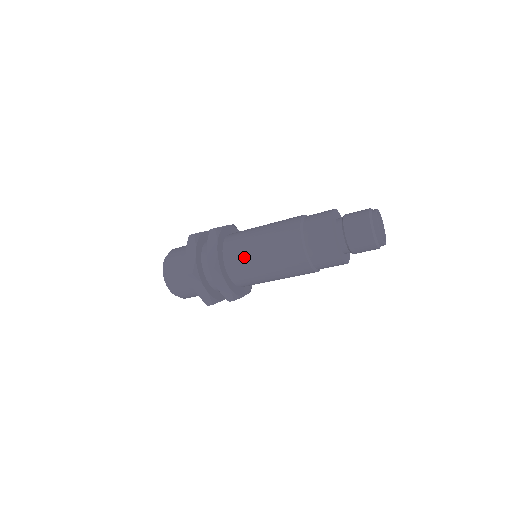
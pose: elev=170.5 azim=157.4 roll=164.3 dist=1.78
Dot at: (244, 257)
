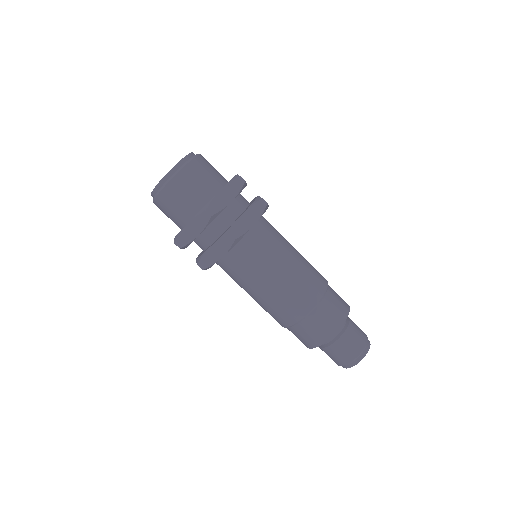
Dot at: (238, 278)
